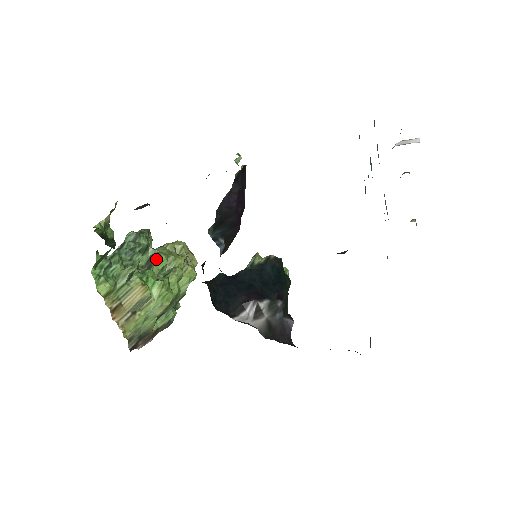
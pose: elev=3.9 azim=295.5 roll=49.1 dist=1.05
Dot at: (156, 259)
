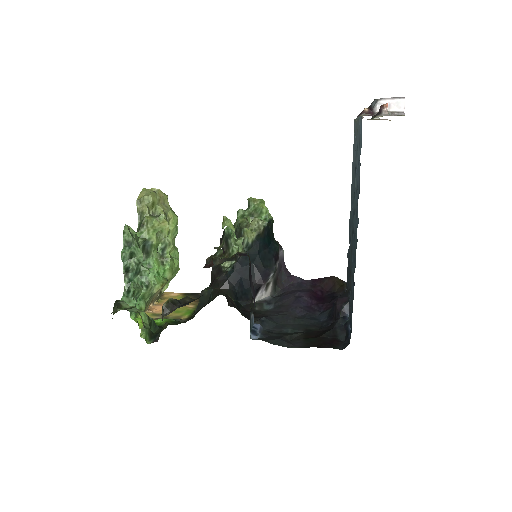
Dot at: (150, 248)
